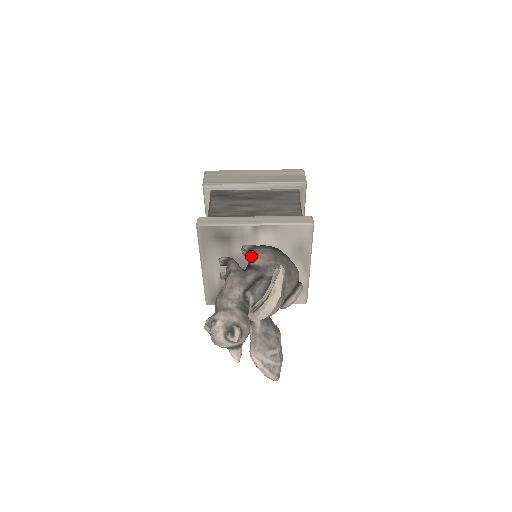
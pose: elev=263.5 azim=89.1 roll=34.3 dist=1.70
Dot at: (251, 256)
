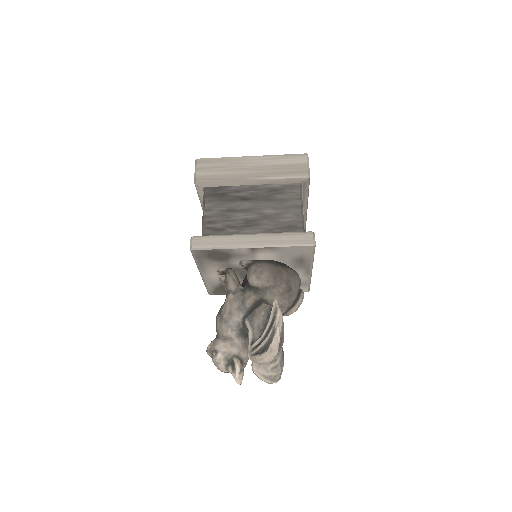
Dot at: (249, 276)
